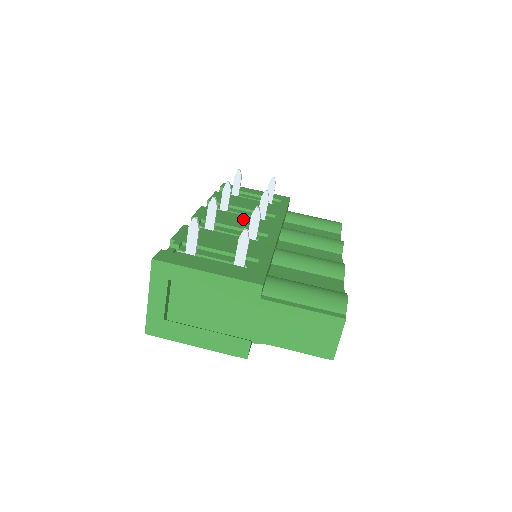
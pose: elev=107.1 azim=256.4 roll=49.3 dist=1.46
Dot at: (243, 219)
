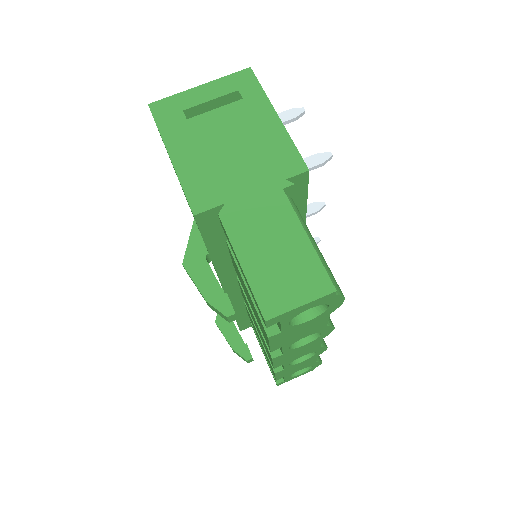
Dot at: occluded
